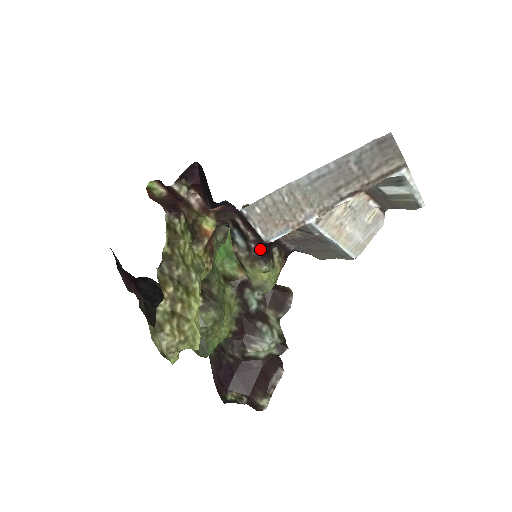
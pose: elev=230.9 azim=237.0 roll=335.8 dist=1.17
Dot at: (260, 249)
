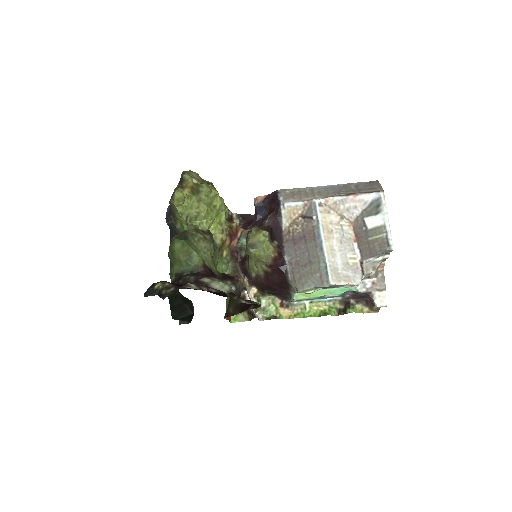
Dot at: (270, 226)
